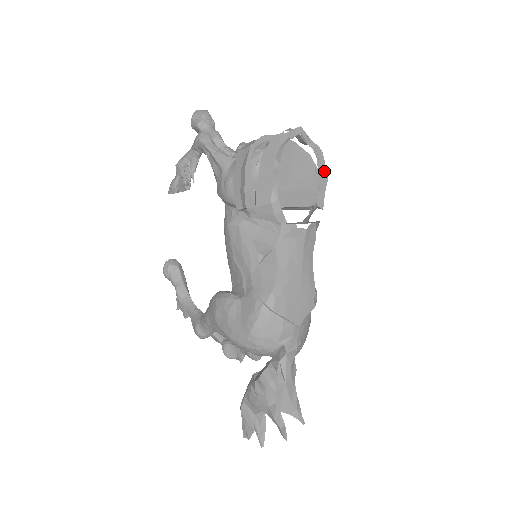
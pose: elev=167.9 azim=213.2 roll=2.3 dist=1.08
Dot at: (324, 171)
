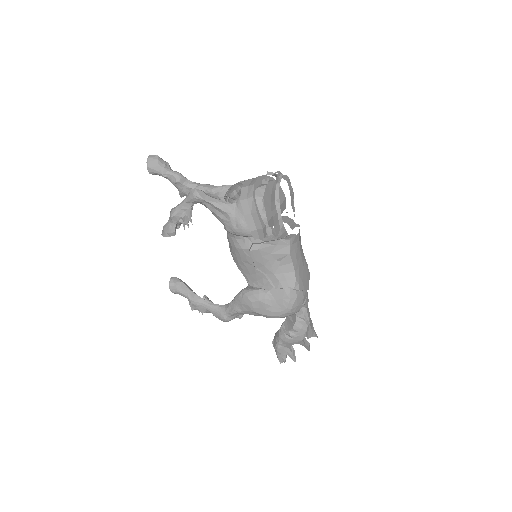
Dot at: (291, 189)
